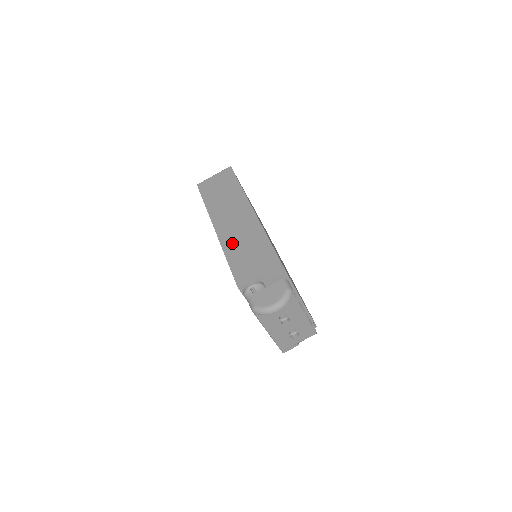
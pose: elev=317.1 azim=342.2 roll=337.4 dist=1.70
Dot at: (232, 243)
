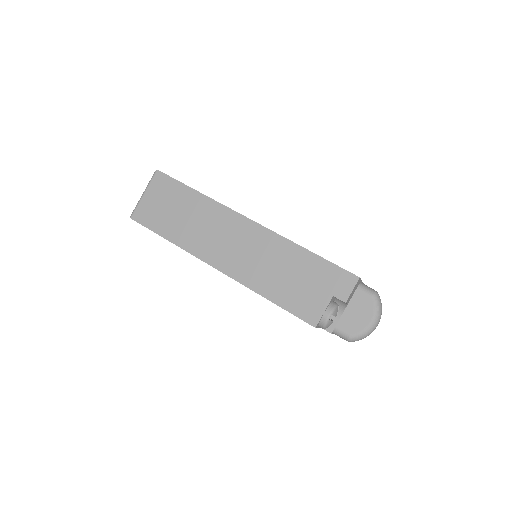
Dot at: (257, 275)
